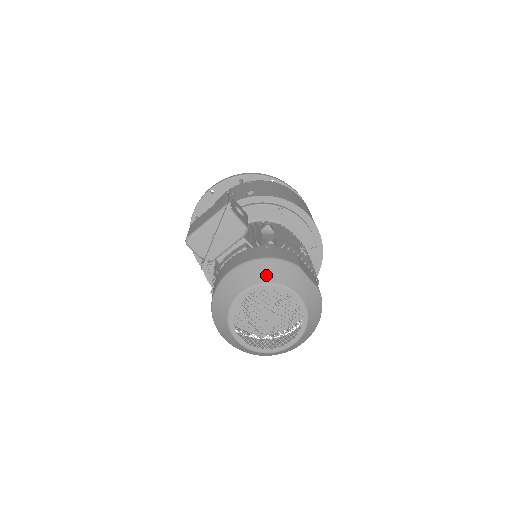
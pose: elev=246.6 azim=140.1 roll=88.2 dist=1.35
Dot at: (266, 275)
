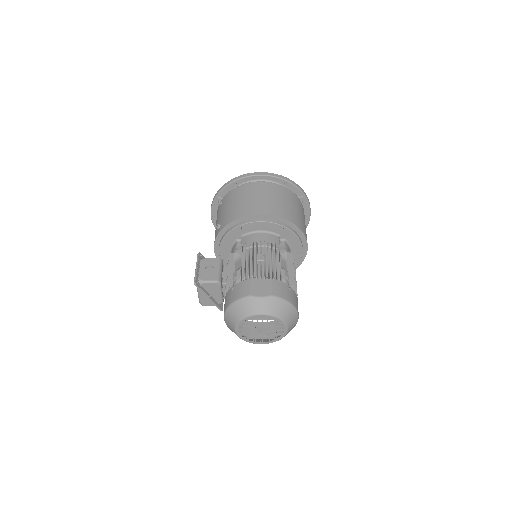
Dot at: (236, 316)
